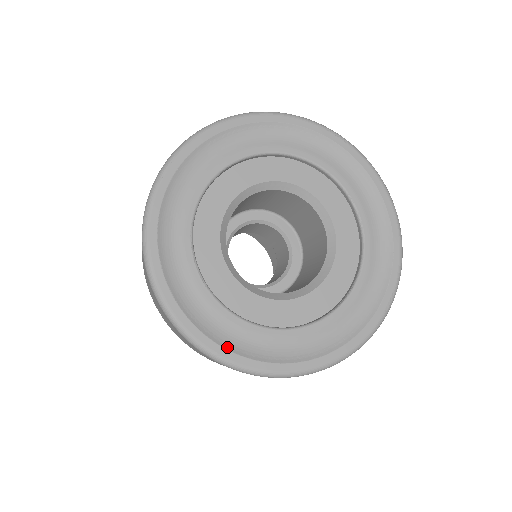
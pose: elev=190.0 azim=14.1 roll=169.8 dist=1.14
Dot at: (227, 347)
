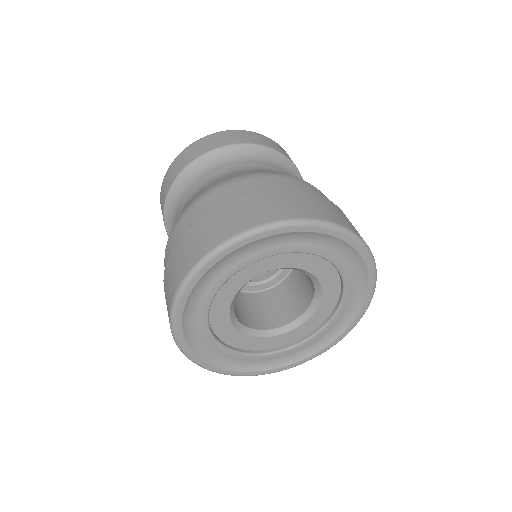
Dot at: (245, 371)
